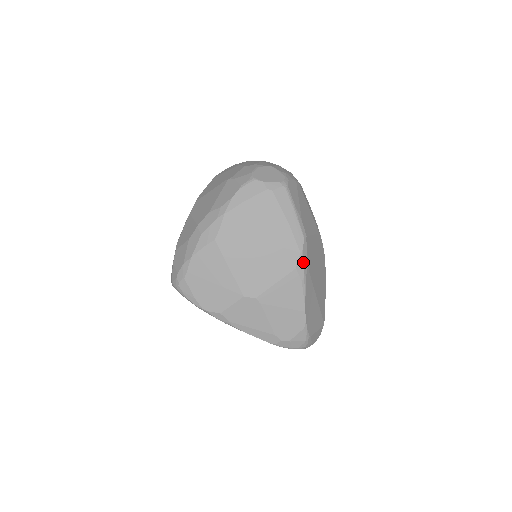
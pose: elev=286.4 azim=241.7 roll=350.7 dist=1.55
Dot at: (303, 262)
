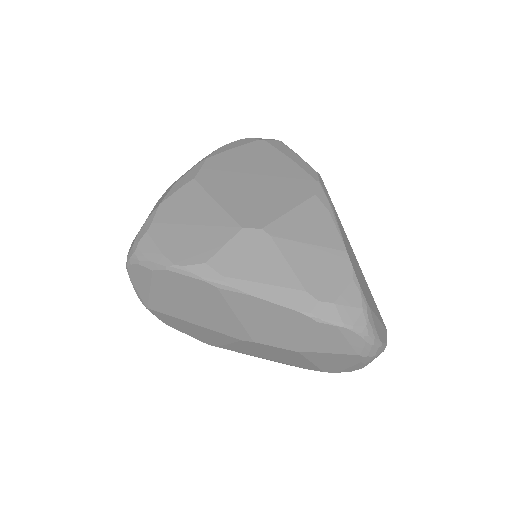
Dot at: (324, 191)
